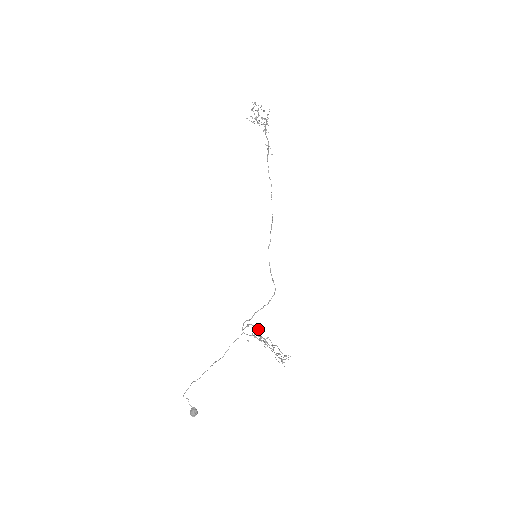
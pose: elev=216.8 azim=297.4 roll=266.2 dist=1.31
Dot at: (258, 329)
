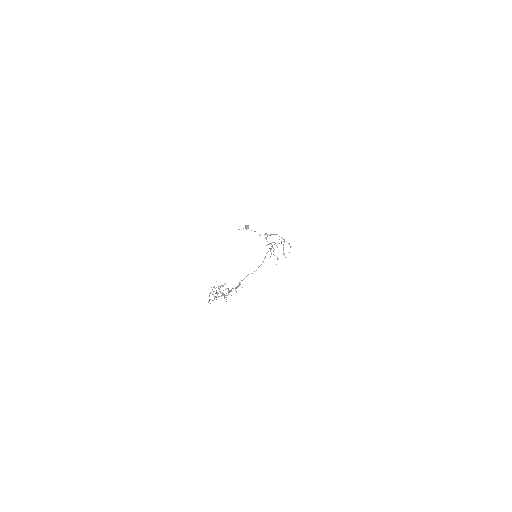
Dot at: occluded
